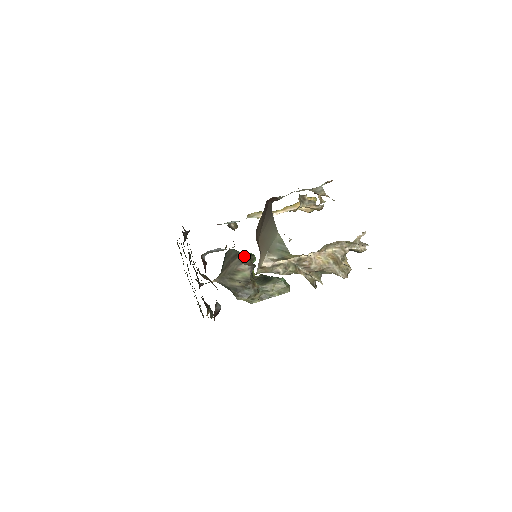
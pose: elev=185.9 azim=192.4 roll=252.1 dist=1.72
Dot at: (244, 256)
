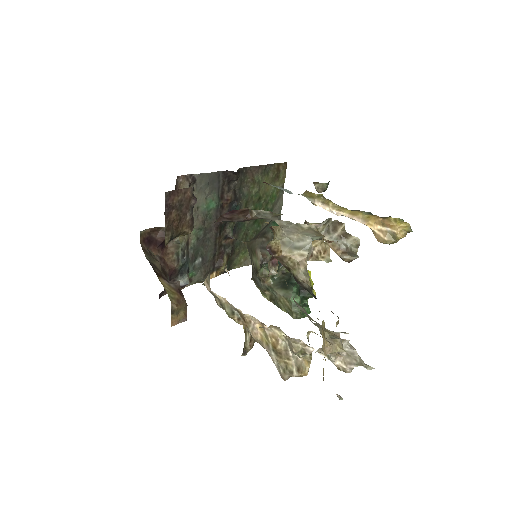
Dot at: (269, 241)
